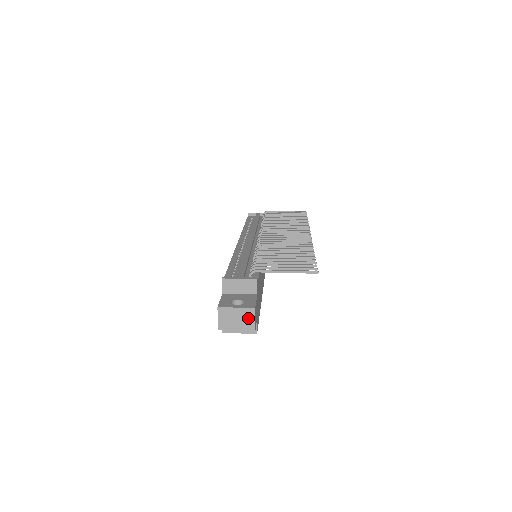
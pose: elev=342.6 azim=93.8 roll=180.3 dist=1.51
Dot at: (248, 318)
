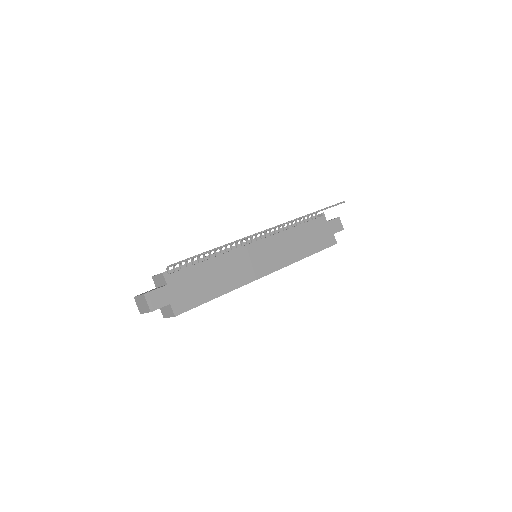
Dot at: (145, 302)
